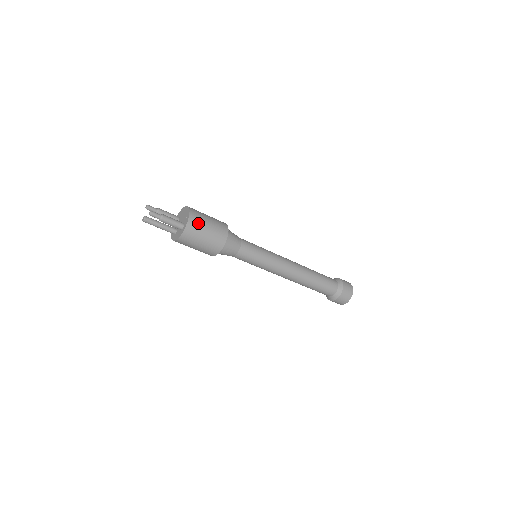
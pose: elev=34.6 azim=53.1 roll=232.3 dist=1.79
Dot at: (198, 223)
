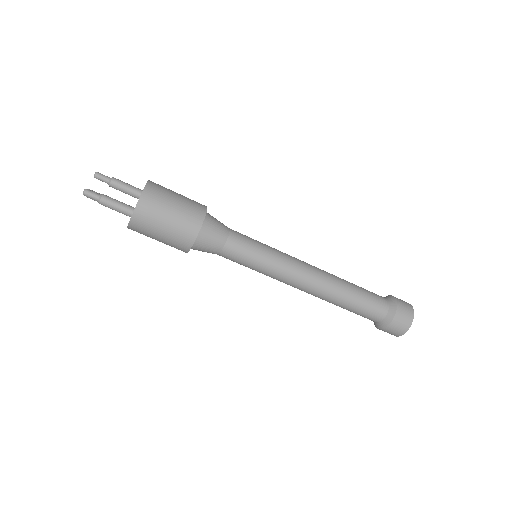
Dot at: (151, 214)
